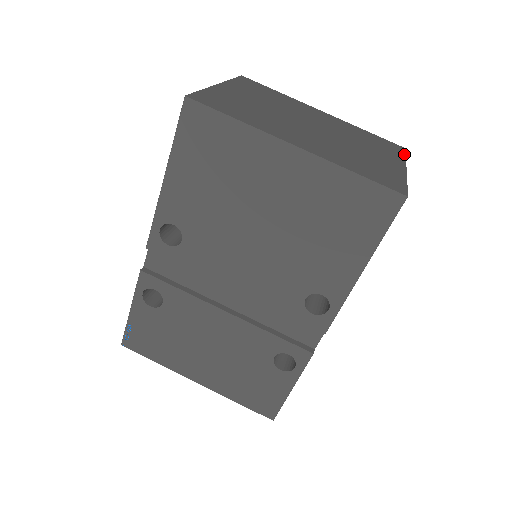
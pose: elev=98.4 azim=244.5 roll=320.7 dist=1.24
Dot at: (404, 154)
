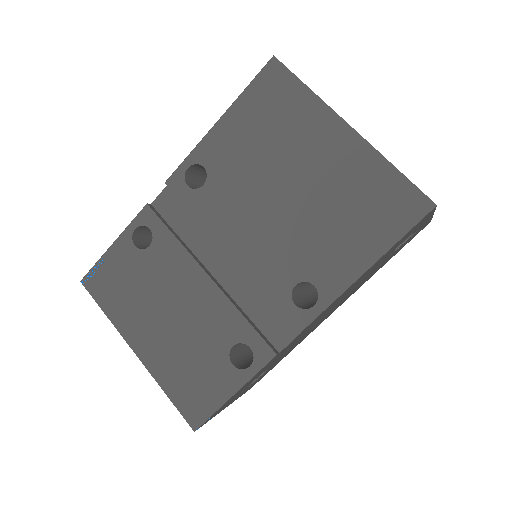
Dot at: occluded
